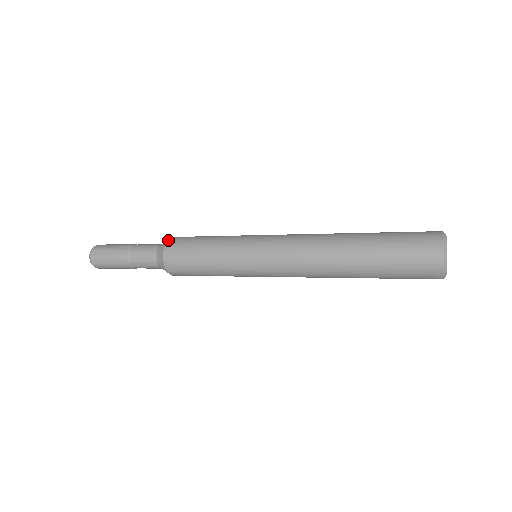
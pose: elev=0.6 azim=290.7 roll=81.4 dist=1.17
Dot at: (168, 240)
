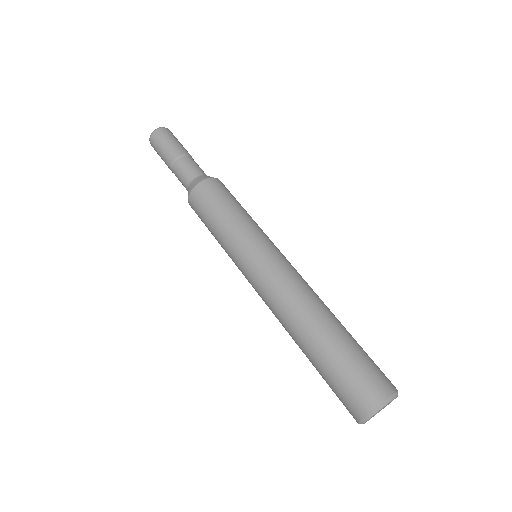
Dot at: (207, 179)
